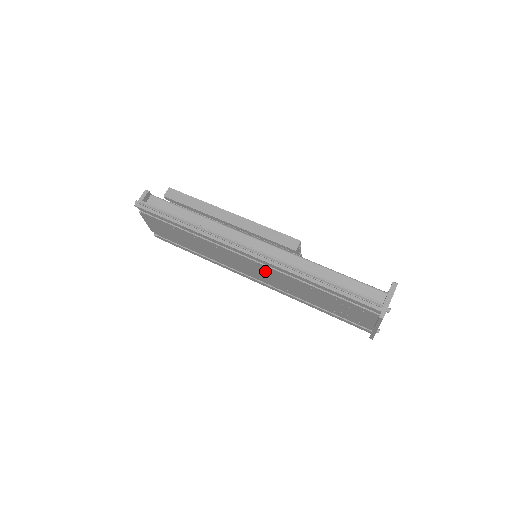
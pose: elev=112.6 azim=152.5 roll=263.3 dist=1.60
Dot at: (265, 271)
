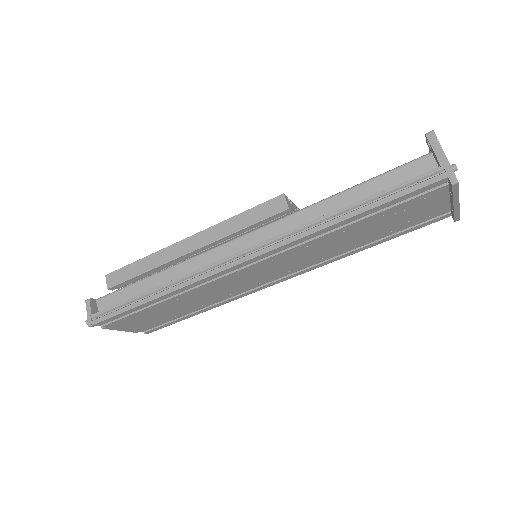
Dot at: (279, 262)
